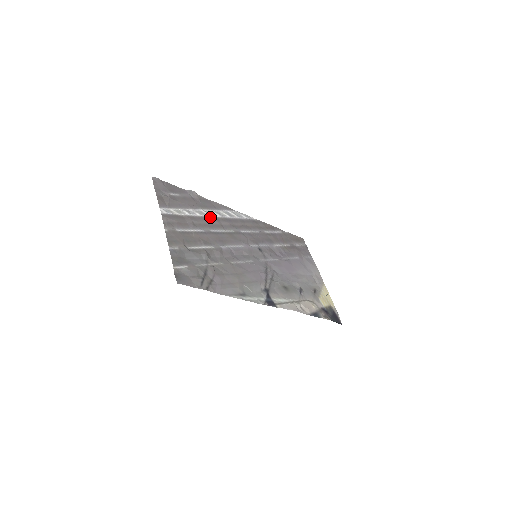
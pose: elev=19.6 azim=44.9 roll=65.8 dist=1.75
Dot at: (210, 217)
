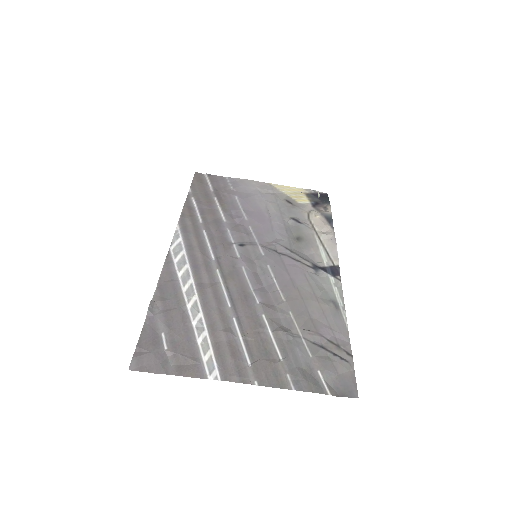
Dot at: (199, 297)
